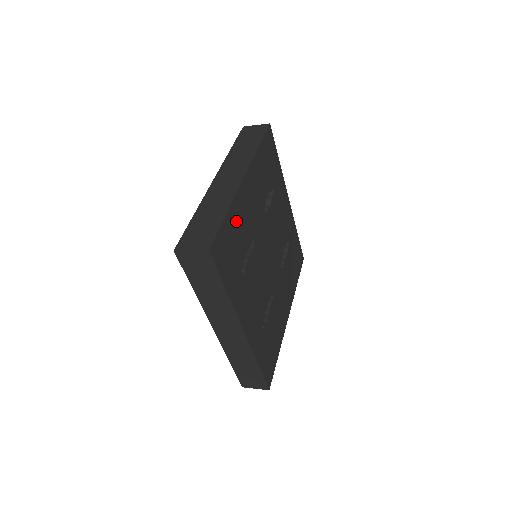
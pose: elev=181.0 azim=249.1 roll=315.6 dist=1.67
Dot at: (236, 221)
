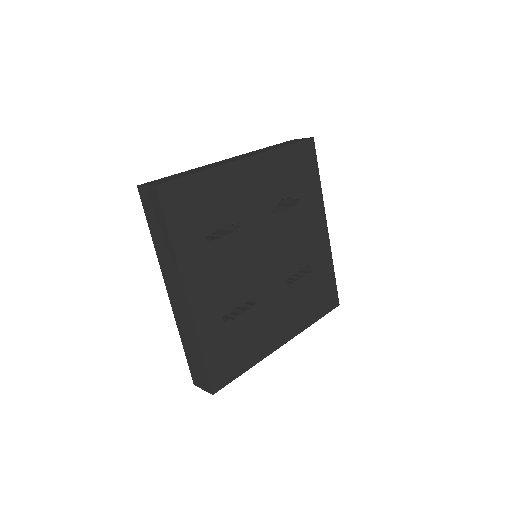
Dot at: (215, 188)
